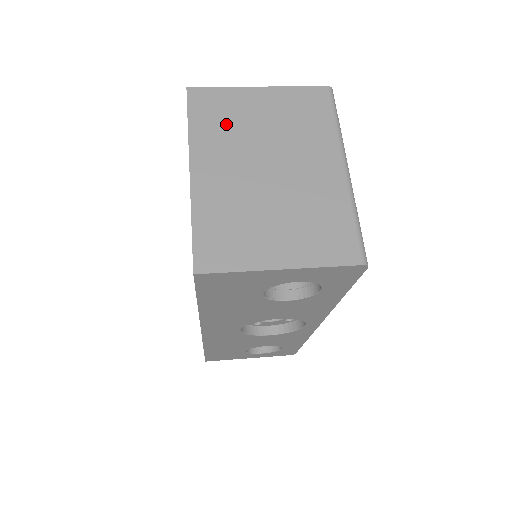
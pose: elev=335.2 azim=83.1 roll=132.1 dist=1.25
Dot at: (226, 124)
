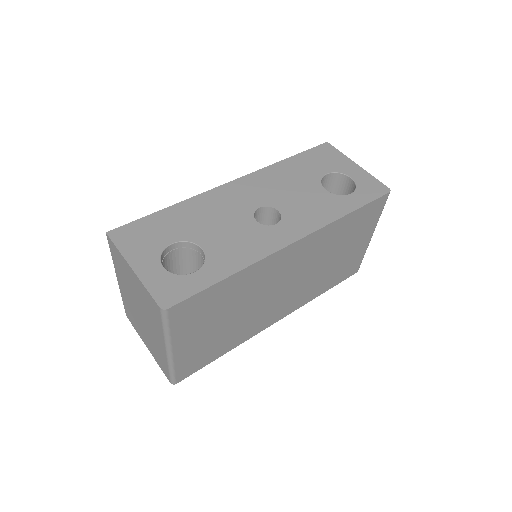
Dot at: (123, 273)
